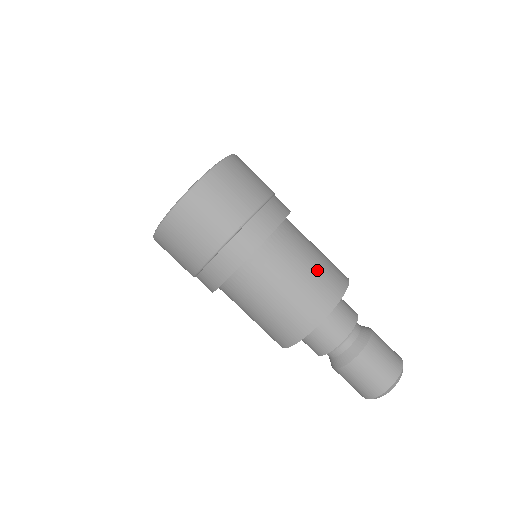
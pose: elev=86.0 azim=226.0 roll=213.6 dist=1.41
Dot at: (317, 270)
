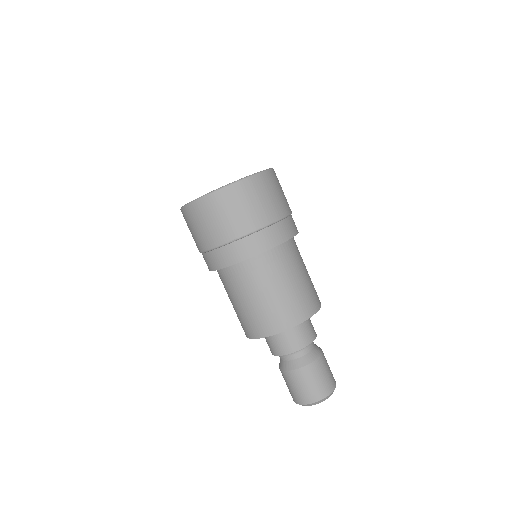
Dot at: occluded
